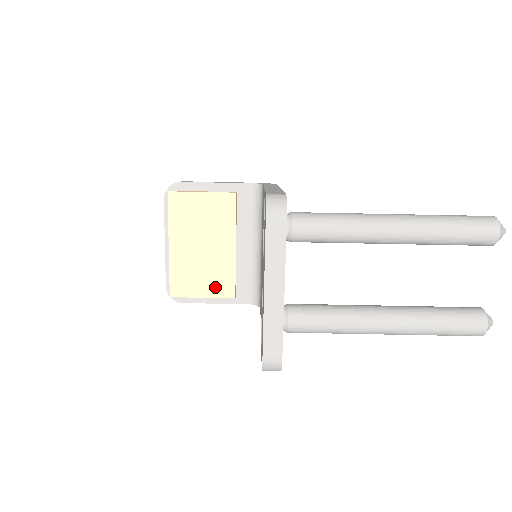
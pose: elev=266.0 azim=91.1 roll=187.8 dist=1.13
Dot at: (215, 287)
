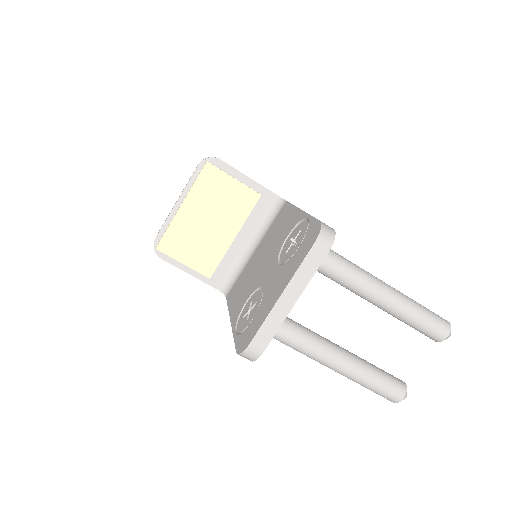
Dot at: (199, 261)
